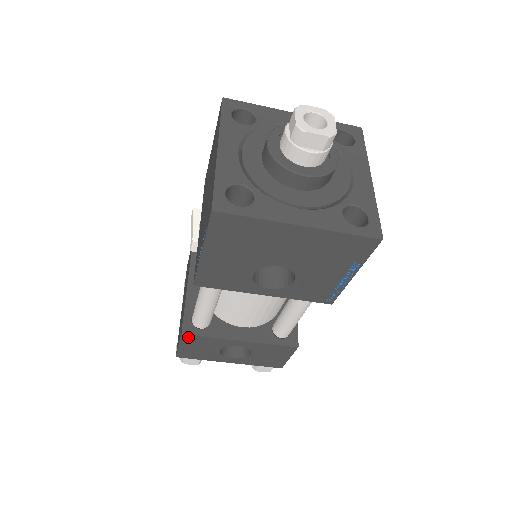
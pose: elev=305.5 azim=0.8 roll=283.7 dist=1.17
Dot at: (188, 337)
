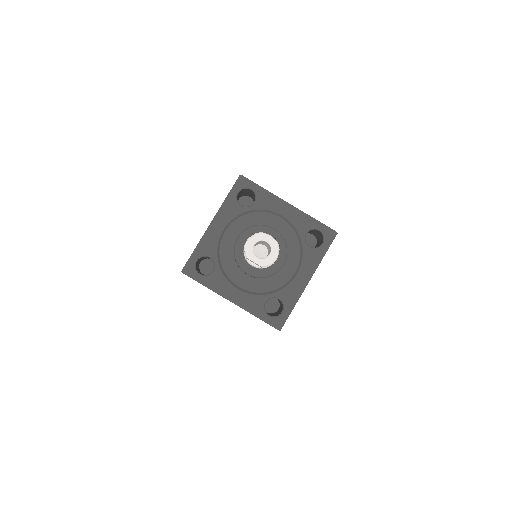
Dot at: occluded
